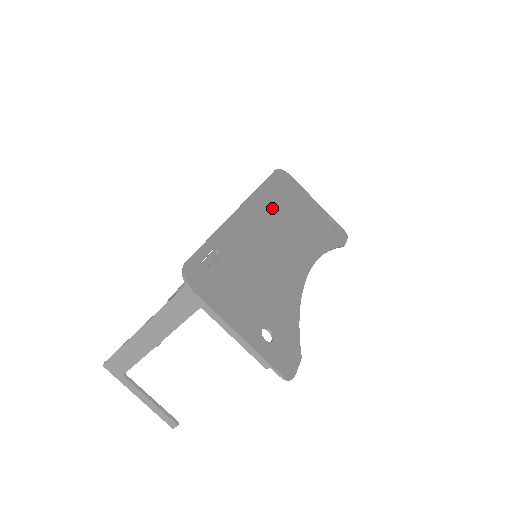
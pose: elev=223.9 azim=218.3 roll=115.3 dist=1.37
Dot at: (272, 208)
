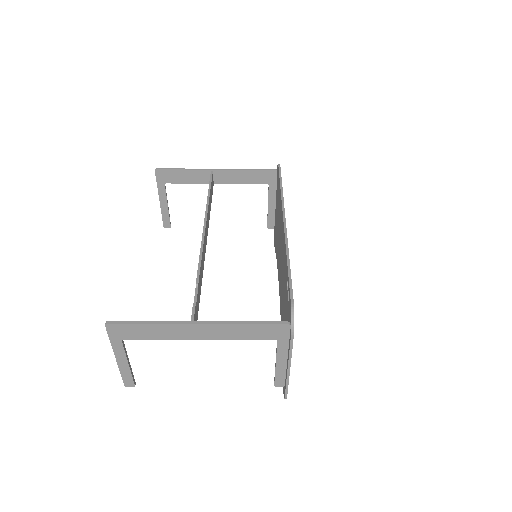
Dot at: occluded
